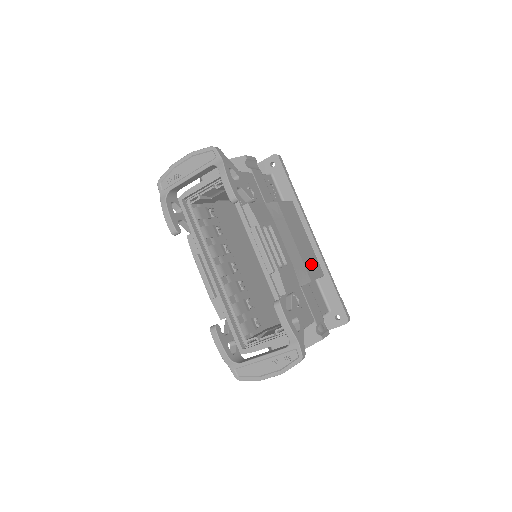
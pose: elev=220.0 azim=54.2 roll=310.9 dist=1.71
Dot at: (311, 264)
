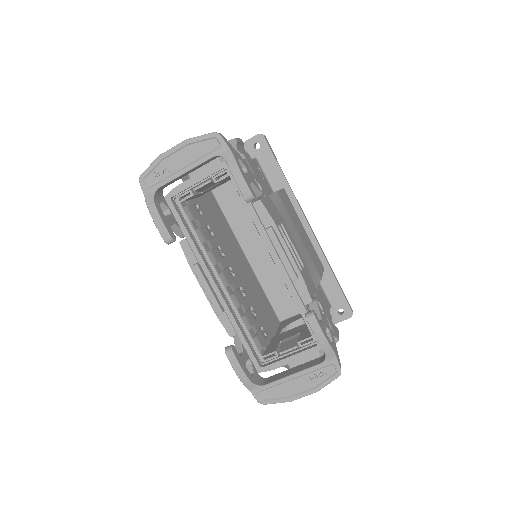
Dot at: (315, 259)
